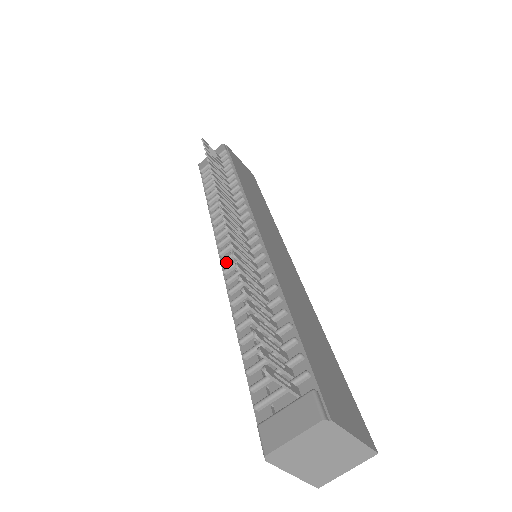
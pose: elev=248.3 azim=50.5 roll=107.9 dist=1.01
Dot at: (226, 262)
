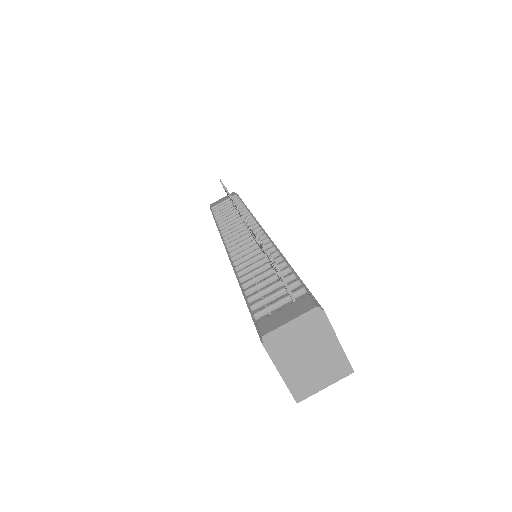
Dot at: (232, 249)
